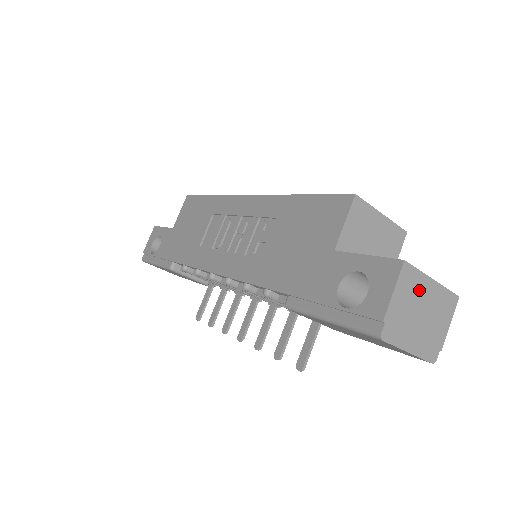
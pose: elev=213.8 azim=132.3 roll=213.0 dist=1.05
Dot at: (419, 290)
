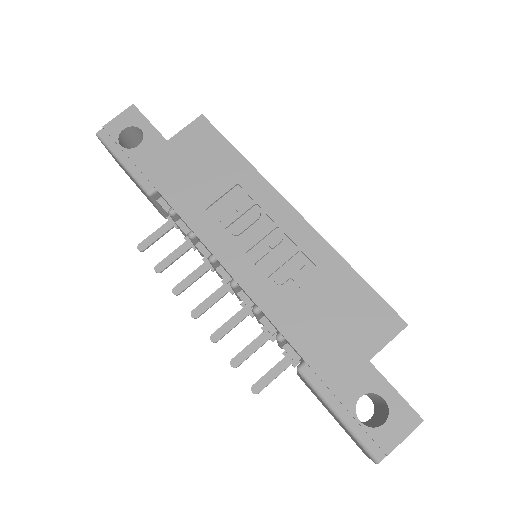
Dot at: occluded
